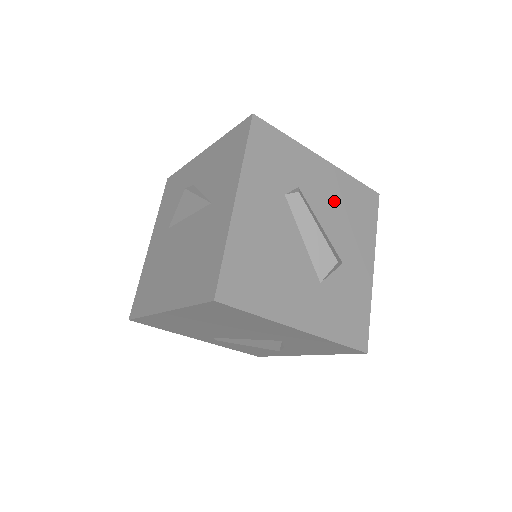
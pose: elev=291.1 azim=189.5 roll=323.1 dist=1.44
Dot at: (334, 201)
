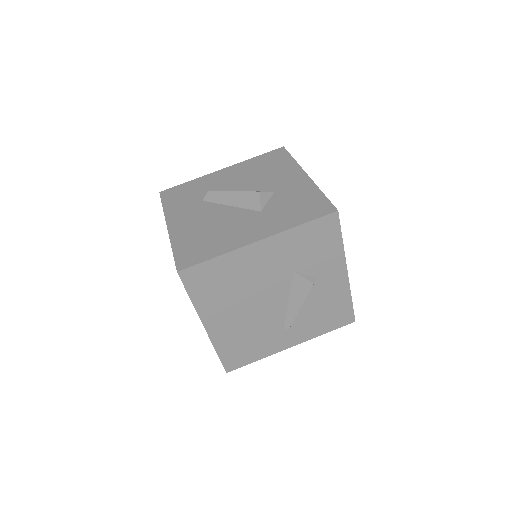
Dot at: (245, 176)
